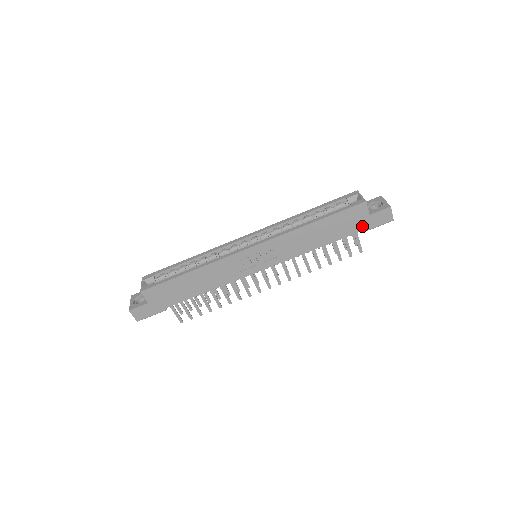
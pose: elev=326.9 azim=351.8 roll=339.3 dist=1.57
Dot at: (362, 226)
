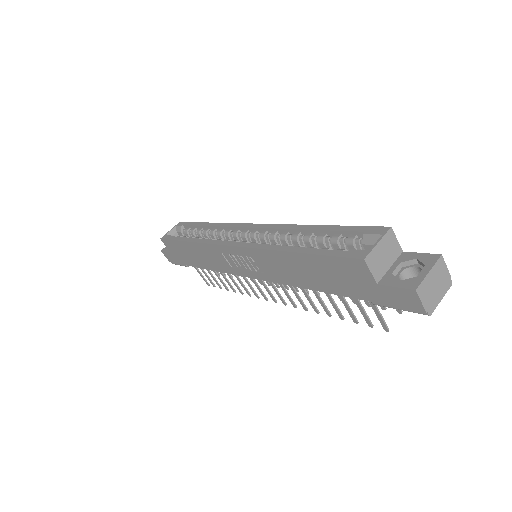
Dot at: (369, 294)
